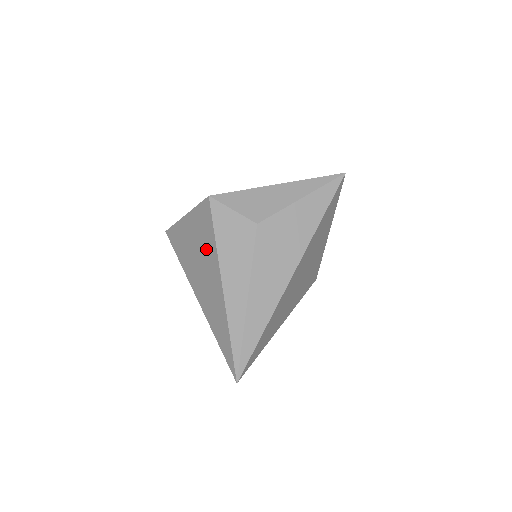
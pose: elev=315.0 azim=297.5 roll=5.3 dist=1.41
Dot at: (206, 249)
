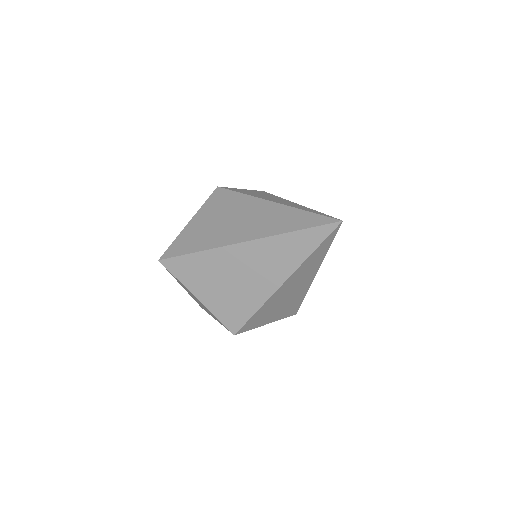
Dot at: (235, 207)
